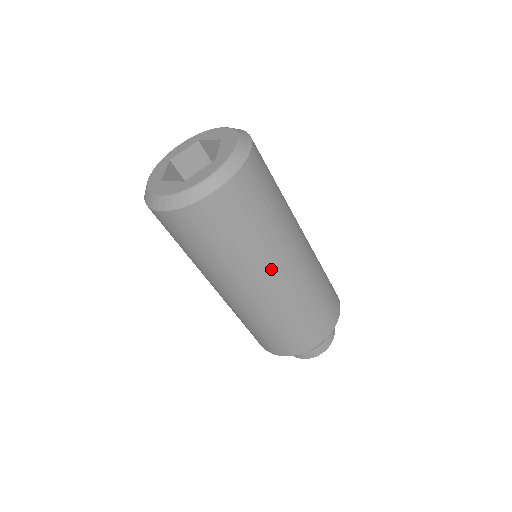
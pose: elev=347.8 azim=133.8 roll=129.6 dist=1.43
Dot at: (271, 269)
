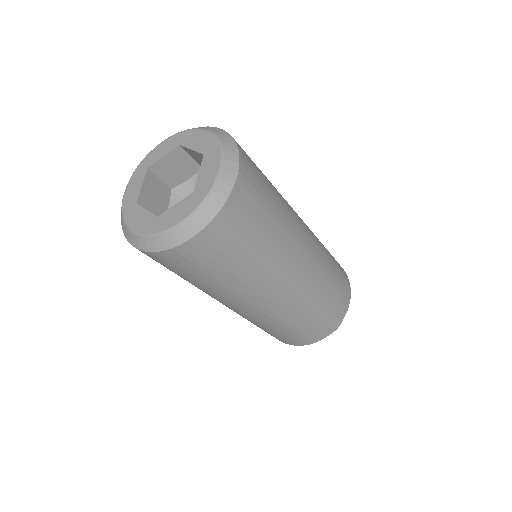
Dot at: (266, 291)
